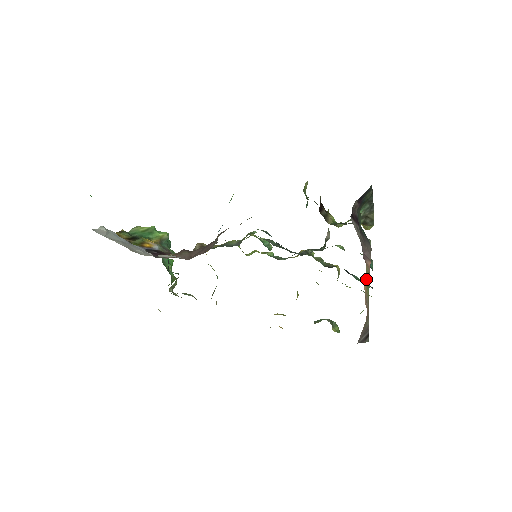
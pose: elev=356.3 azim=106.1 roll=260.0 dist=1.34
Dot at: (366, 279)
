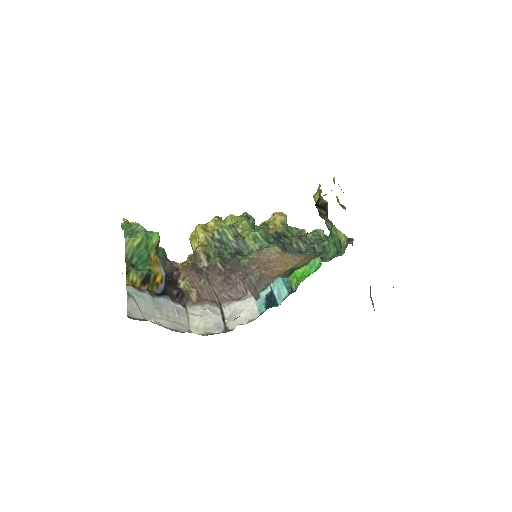
Dot at: occluded
